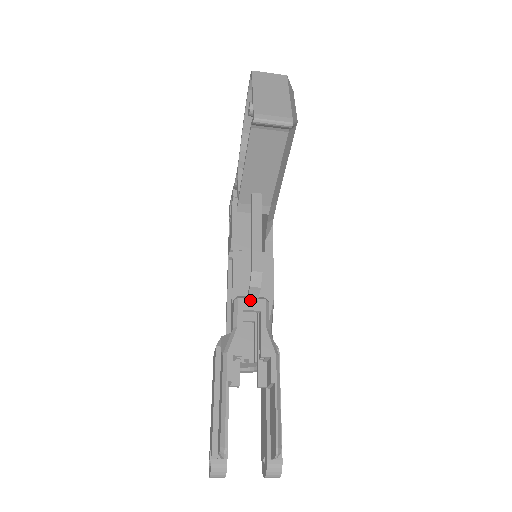
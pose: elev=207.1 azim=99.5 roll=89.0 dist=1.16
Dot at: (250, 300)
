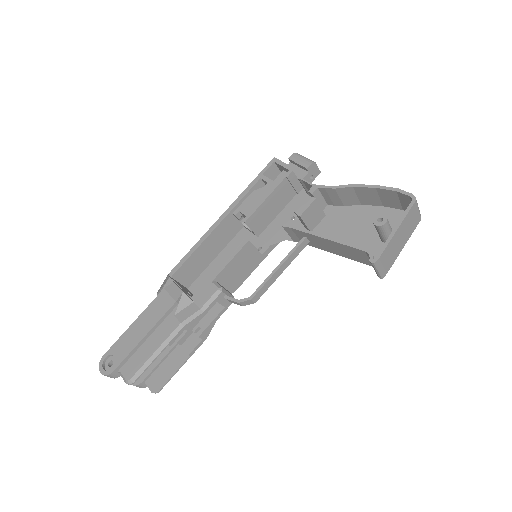
Dot at: (227, 299)
